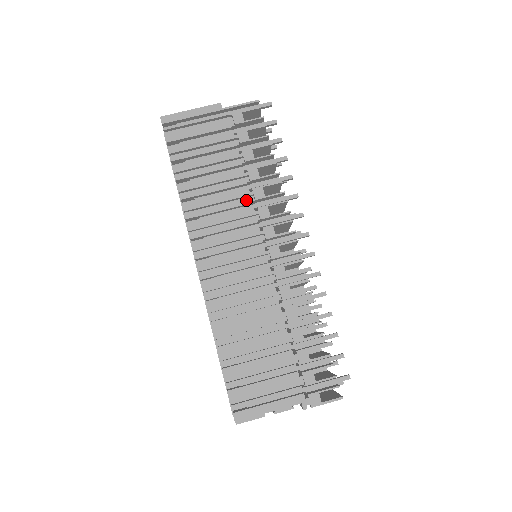
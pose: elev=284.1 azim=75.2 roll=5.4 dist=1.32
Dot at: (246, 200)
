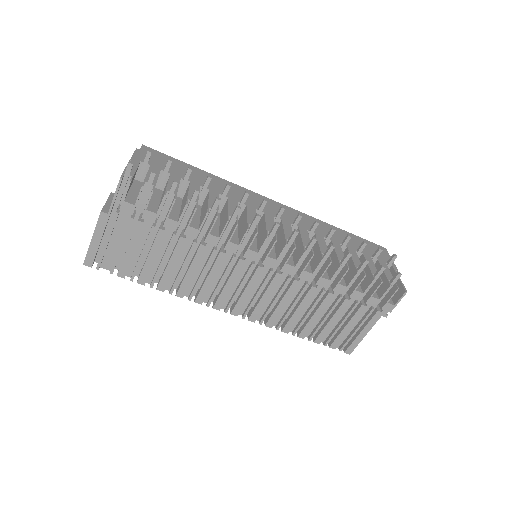
Dot at: (209, 250)
